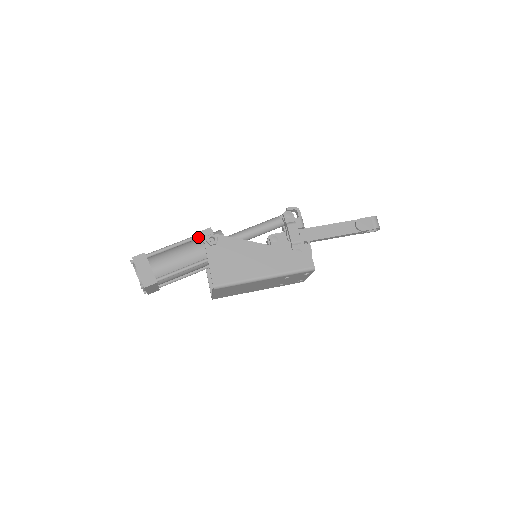
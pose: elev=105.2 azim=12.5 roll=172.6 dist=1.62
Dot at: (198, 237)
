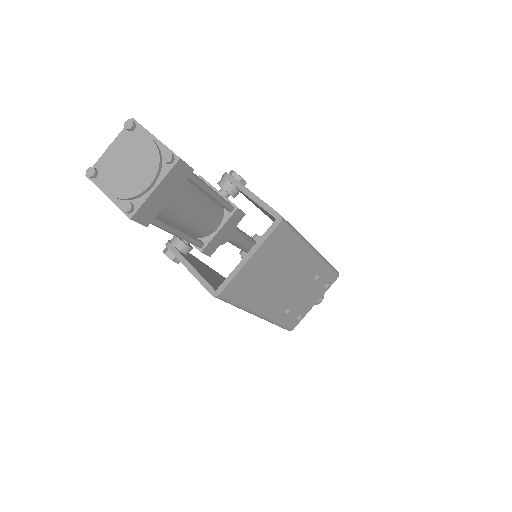
Dot at: occluded
